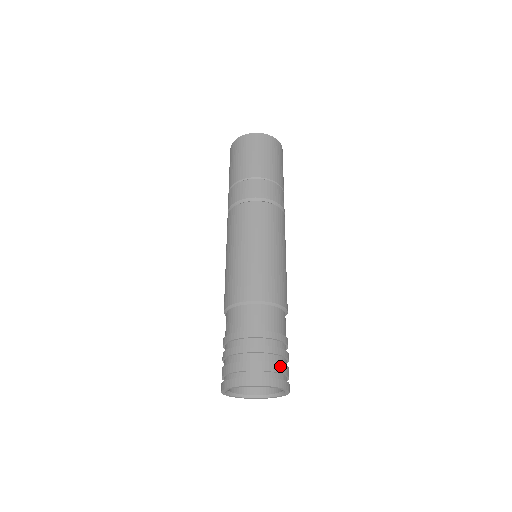
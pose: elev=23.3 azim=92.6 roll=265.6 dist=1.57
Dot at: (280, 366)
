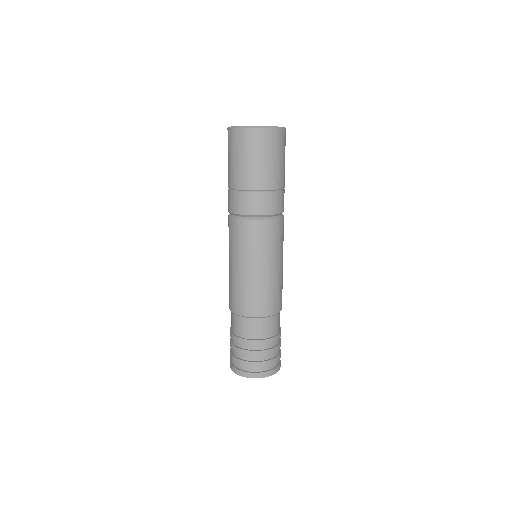
Dot at: (275, 360)
